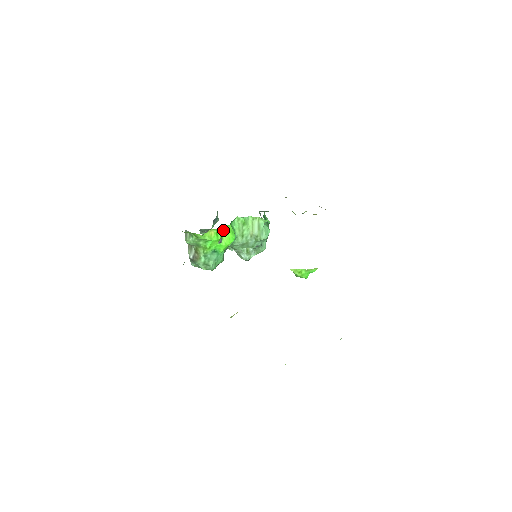
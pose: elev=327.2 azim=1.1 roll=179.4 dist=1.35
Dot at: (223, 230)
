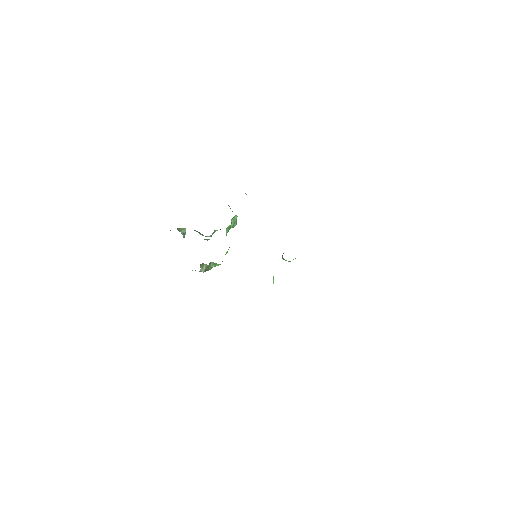
Dot at: occluded
